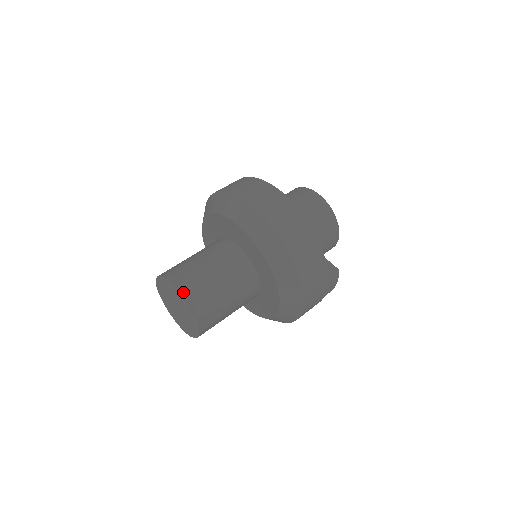
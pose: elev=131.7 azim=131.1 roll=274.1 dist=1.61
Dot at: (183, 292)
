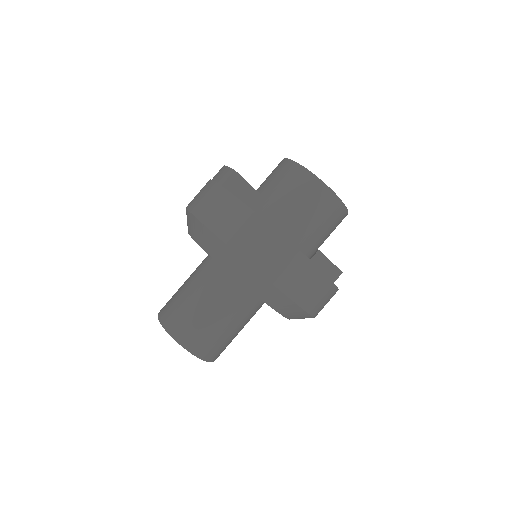
Dot at: (205, 356)
